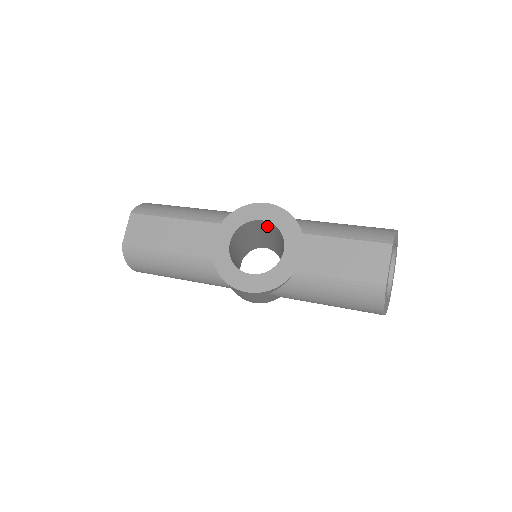
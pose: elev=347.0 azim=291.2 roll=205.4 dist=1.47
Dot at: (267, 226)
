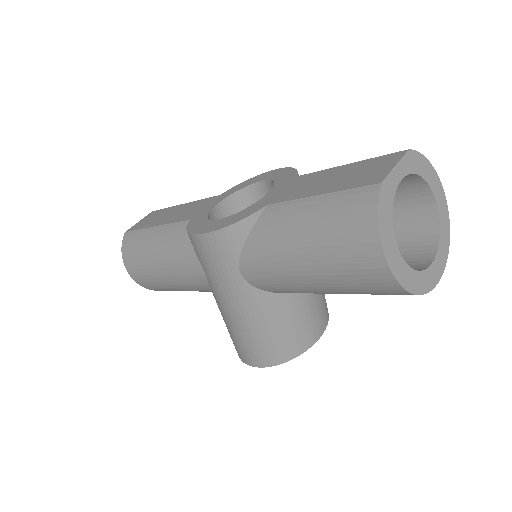
Dot at: occluded
